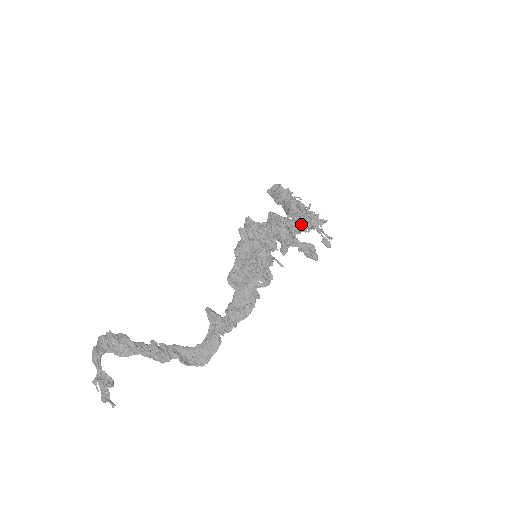
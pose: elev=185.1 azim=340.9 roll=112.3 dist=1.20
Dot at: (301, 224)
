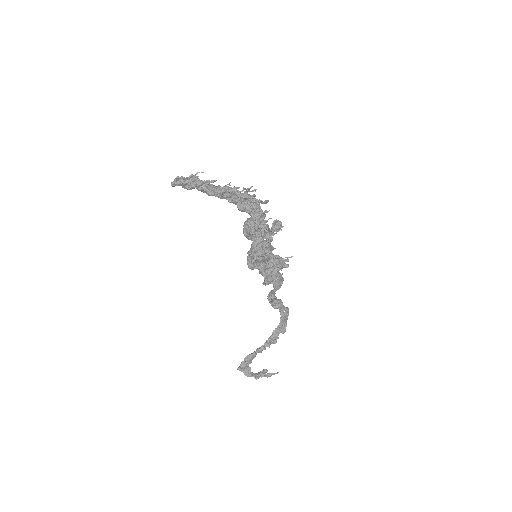
Dot at: occluded
